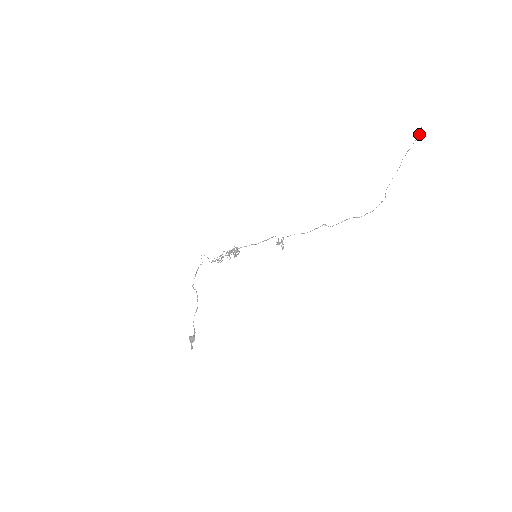
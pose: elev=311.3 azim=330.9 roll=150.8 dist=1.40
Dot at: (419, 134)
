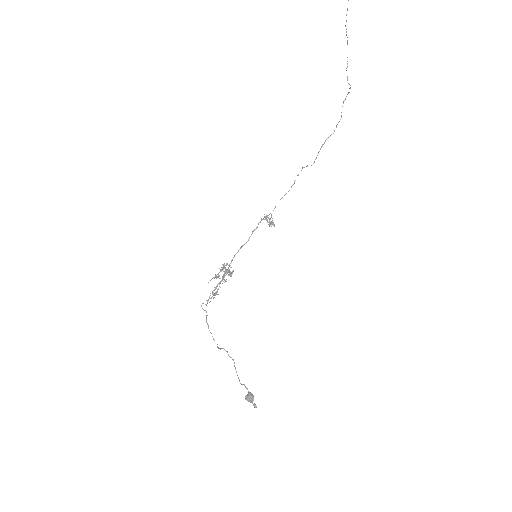
Dot at: out of frame
